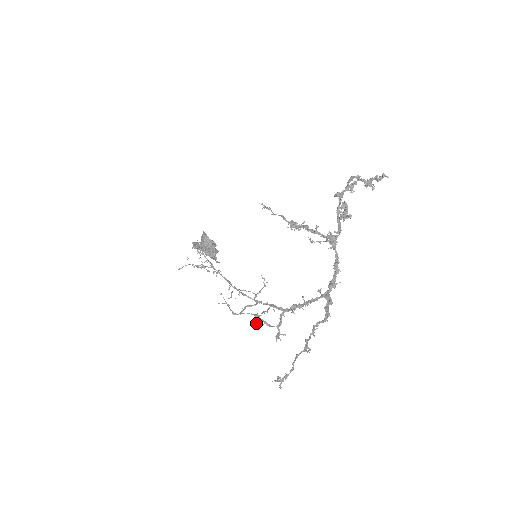
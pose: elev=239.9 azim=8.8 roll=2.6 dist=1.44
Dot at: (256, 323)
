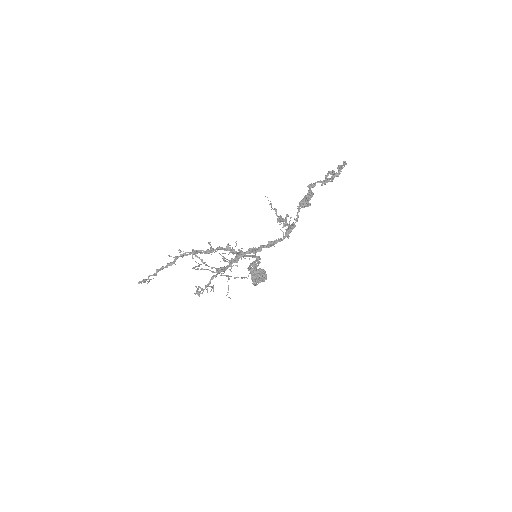
Dot at: (180, 250)
